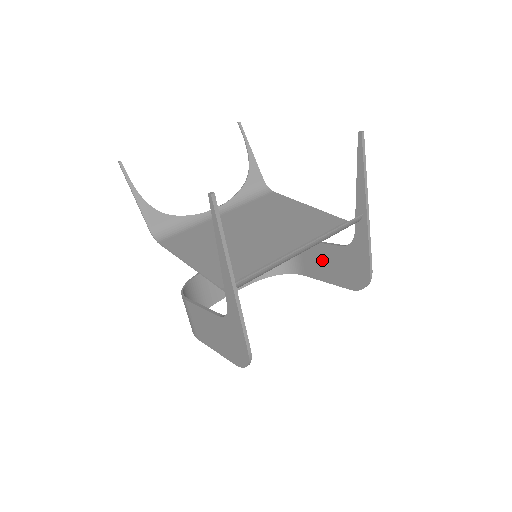
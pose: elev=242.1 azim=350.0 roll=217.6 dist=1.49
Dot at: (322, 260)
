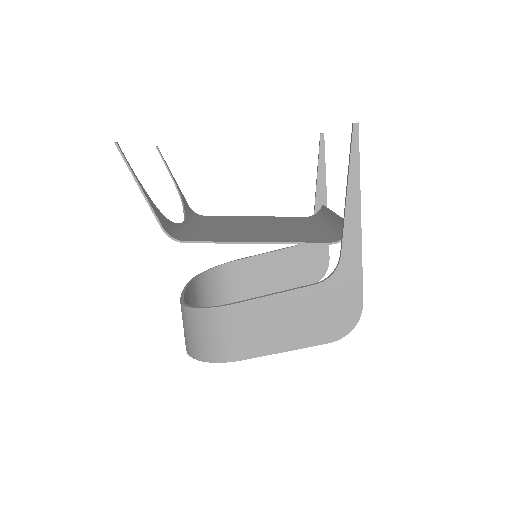
Dot at: (270, 271)
